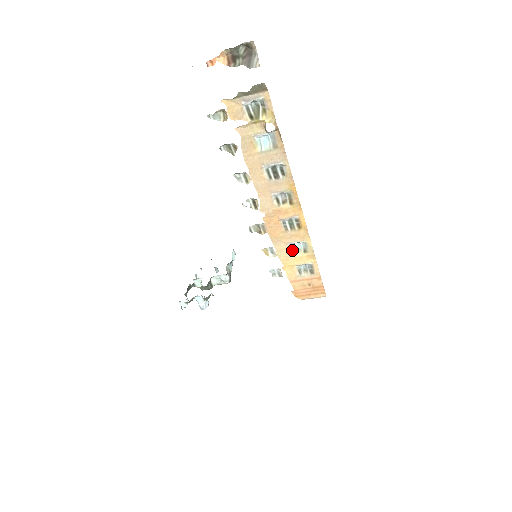
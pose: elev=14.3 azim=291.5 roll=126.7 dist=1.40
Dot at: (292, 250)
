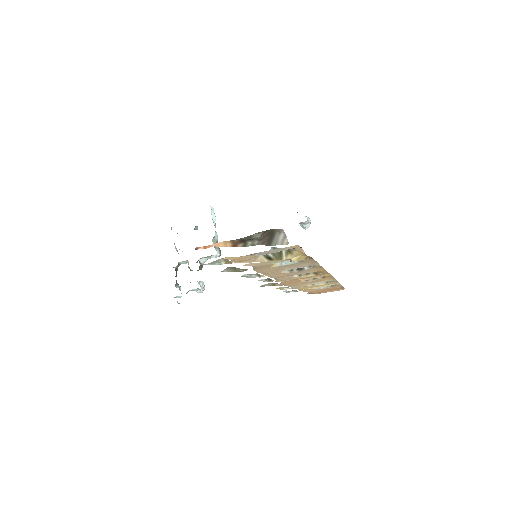
Dot at: occluded
